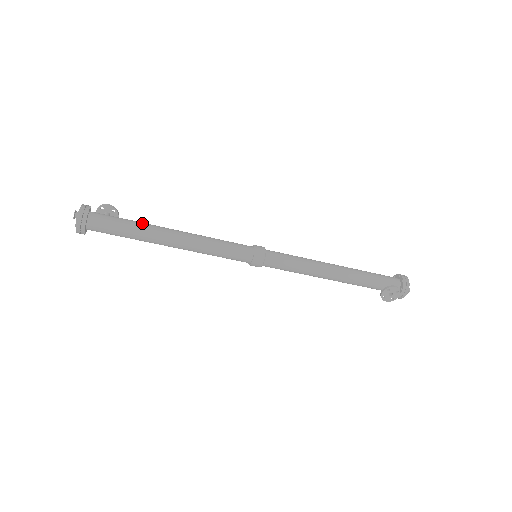
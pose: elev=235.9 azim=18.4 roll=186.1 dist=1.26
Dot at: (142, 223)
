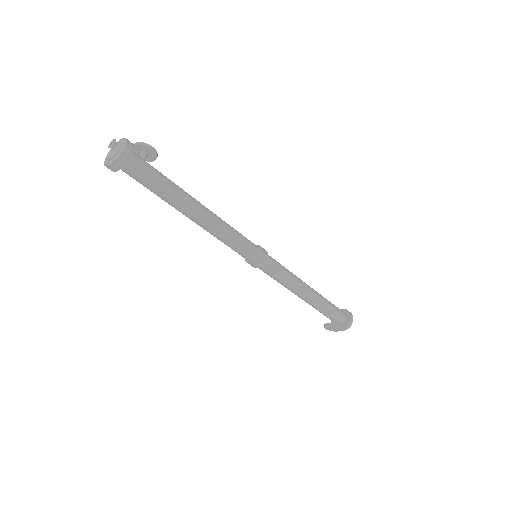
Dot at: (176, 188)
